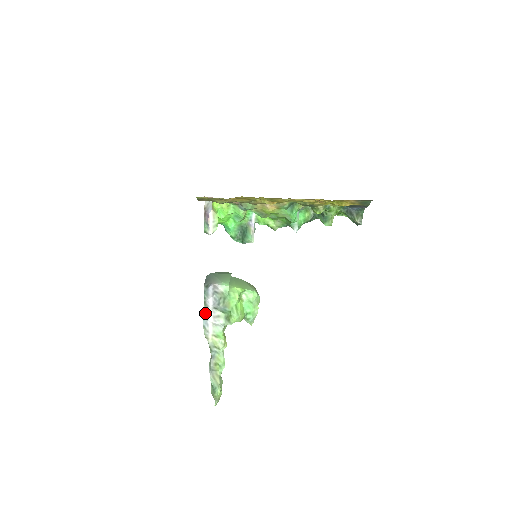
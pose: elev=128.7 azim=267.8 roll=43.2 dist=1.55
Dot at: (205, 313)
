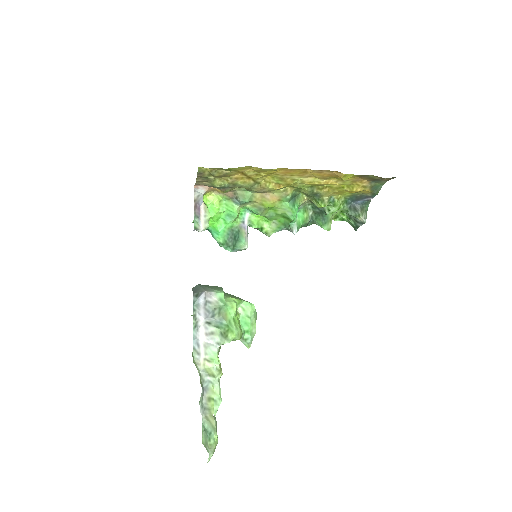
Dot at: (195, 330)
